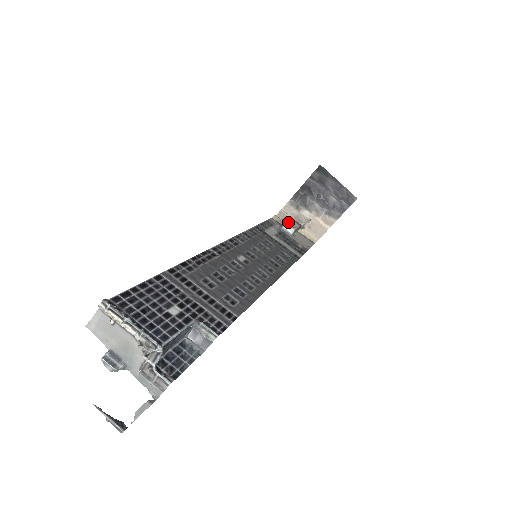
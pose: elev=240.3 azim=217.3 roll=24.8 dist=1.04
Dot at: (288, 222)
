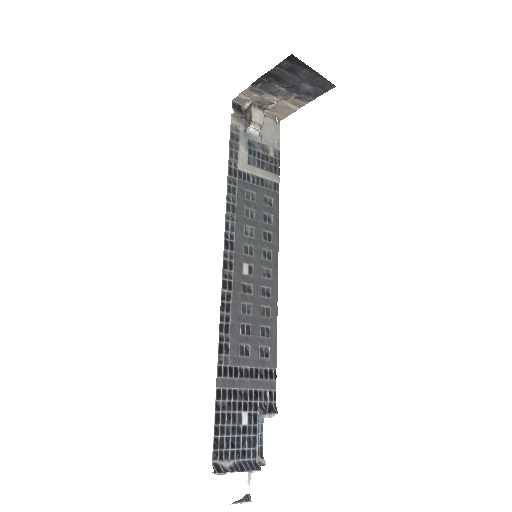
Dot at: (253, 121)
